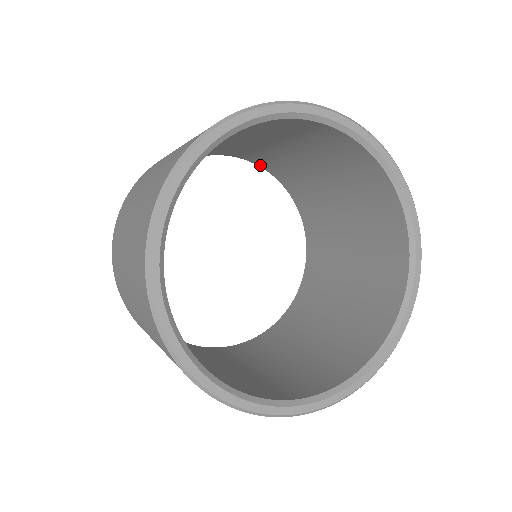
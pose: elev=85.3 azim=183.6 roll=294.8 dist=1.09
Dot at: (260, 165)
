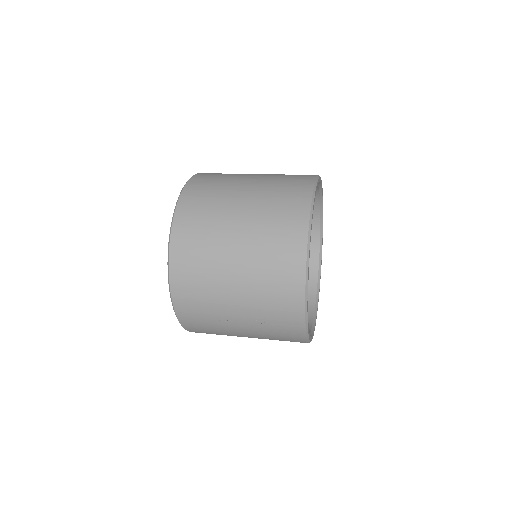
Dot at: occluded
